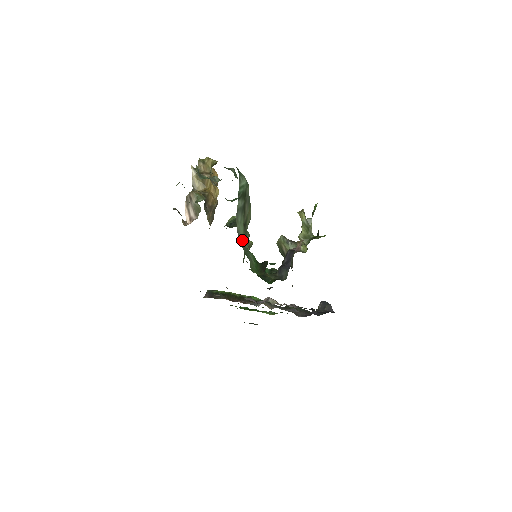
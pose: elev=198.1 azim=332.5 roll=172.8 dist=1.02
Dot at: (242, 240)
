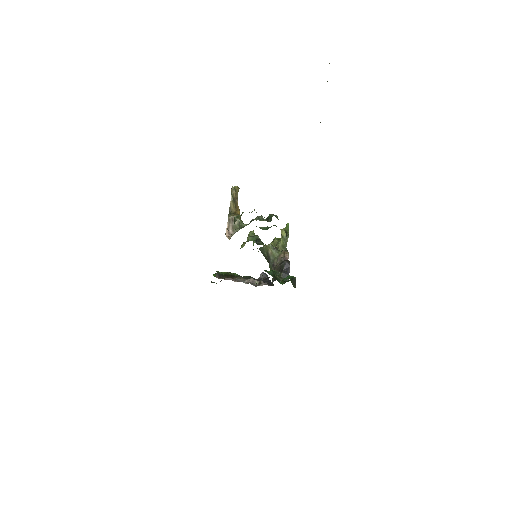
Dot at: occluded
